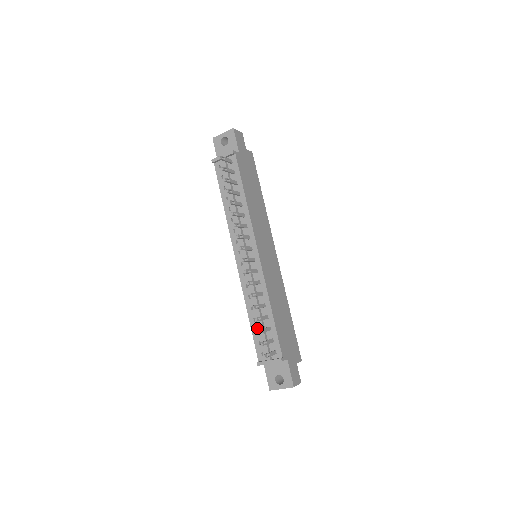
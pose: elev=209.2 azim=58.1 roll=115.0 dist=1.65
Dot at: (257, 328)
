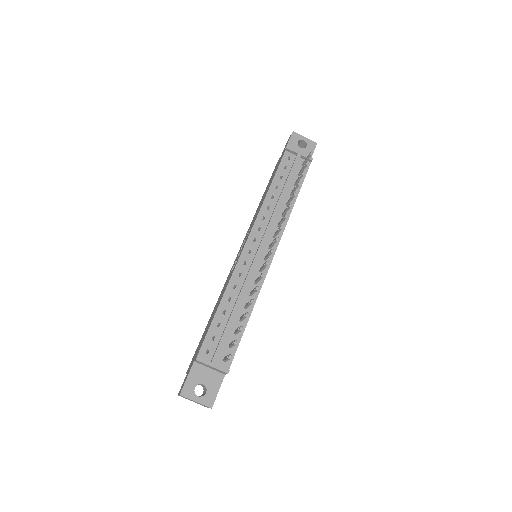
Dot at: (221, 322)
